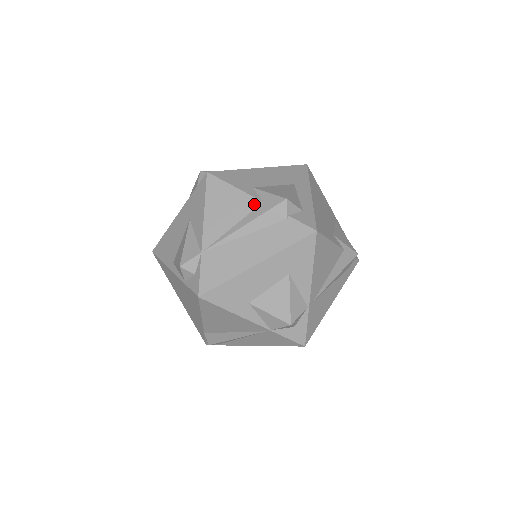
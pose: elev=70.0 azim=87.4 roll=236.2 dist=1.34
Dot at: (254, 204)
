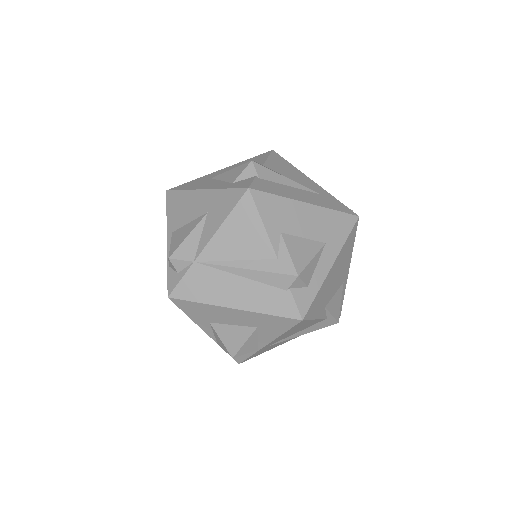
Dot at: (268, 254)
